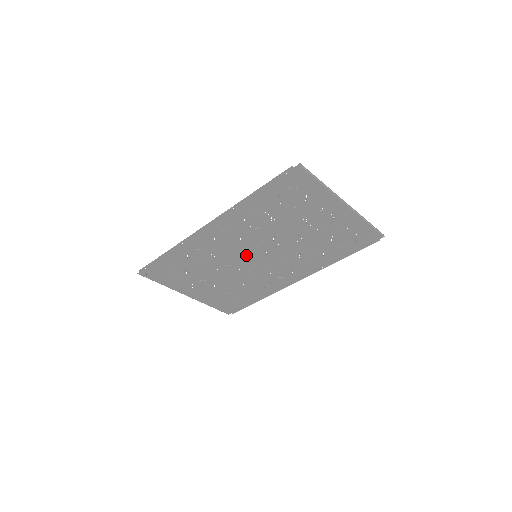
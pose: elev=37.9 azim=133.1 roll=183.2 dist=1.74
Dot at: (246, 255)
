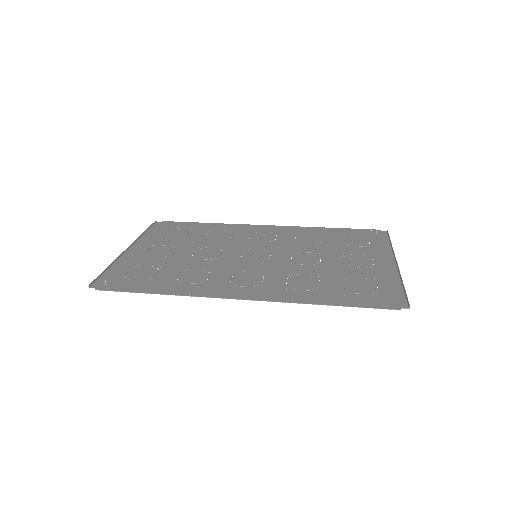
Dot at: (247, 260)
